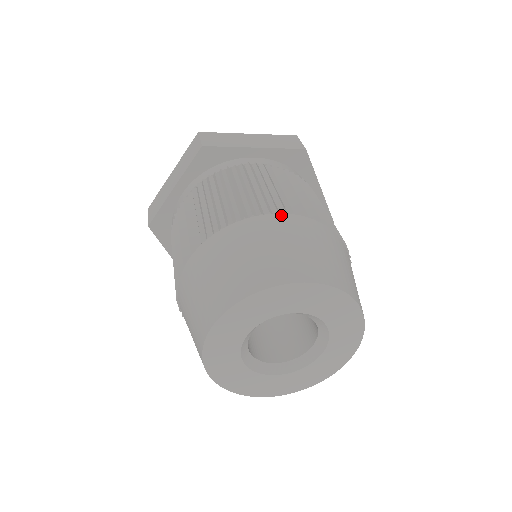
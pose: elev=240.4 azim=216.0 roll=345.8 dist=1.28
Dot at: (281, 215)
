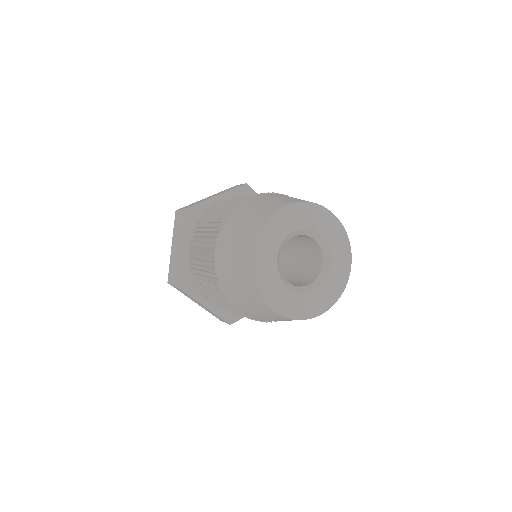
Dot at: (253, 198)
